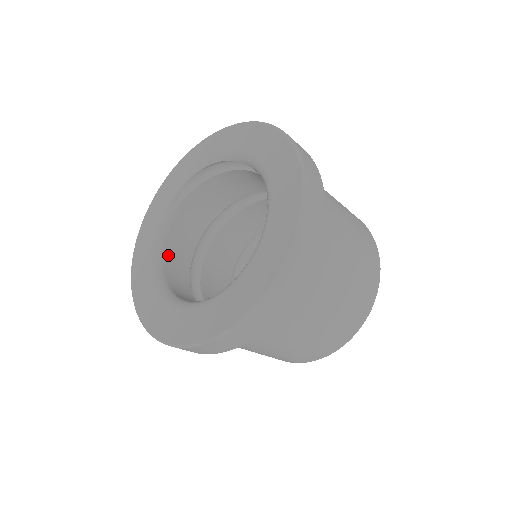
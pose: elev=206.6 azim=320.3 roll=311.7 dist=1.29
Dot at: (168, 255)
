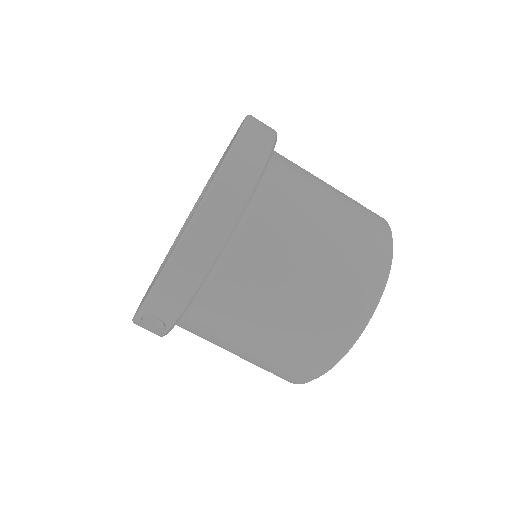
Dot at: occluded
